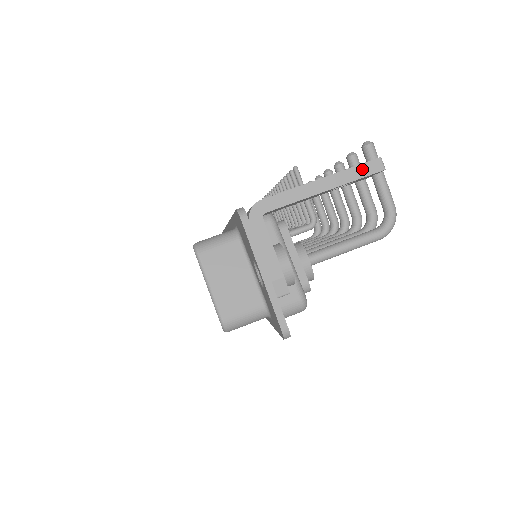
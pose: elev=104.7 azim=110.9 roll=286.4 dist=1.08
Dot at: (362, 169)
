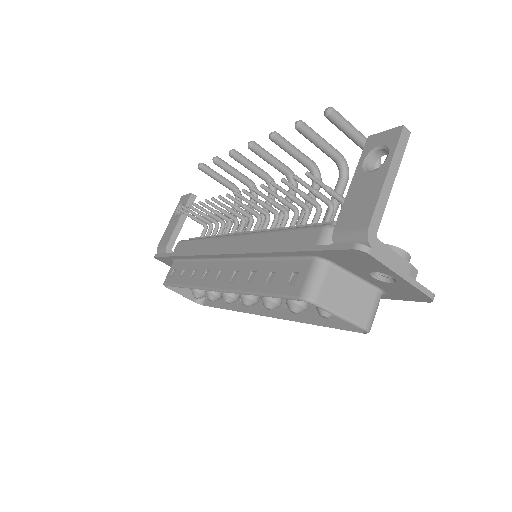
Dot at: (401, 145)
